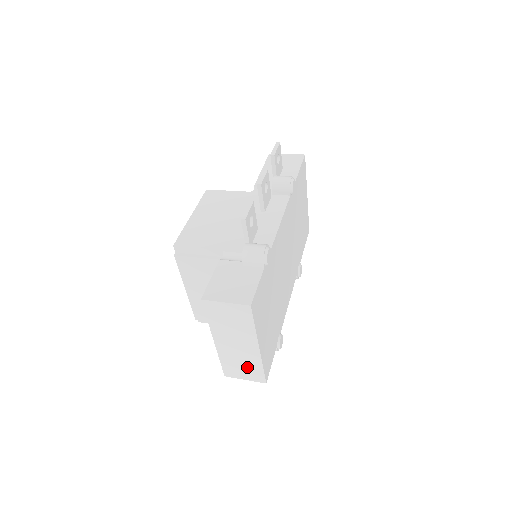
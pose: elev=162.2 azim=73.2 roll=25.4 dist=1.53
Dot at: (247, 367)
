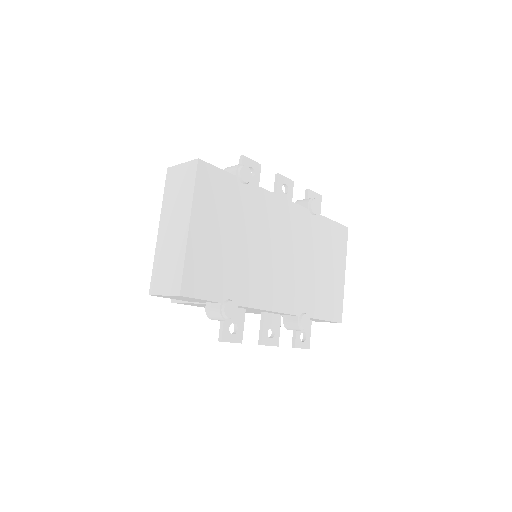
Dot at: (171, 267)
